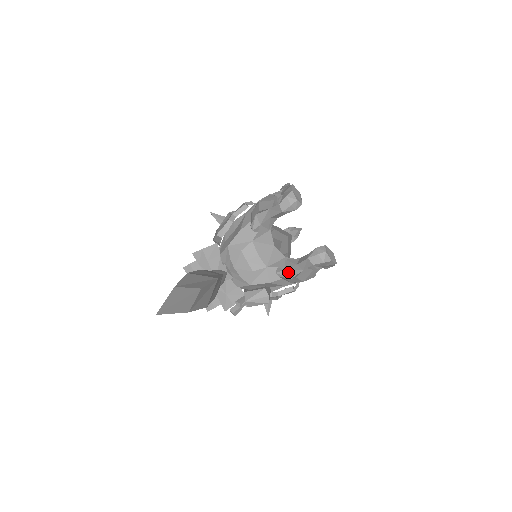
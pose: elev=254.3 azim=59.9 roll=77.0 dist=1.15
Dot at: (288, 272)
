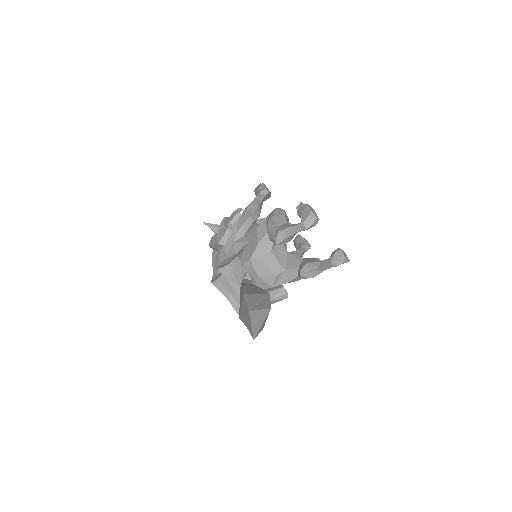
Dot at: (311, 274)
